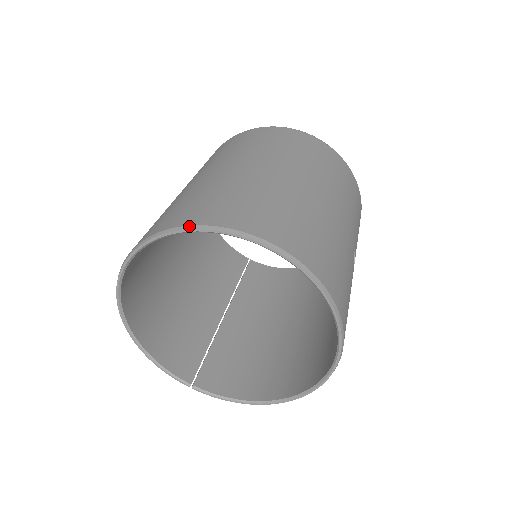
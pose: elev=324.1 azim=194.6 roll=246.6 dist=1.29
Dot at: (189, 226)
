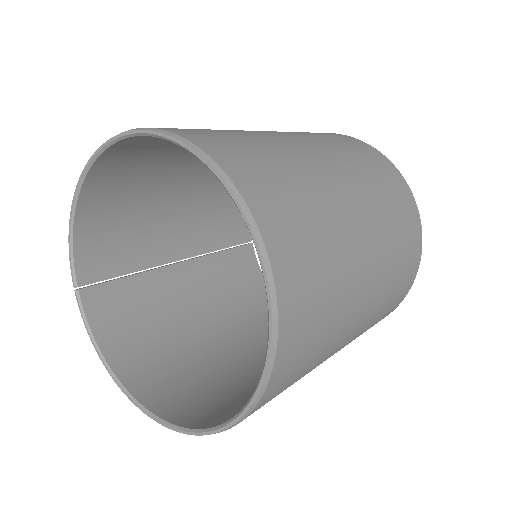
Dot at: (227, 176)
